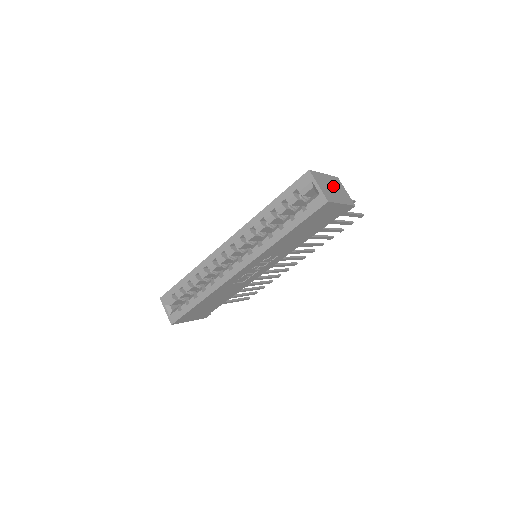
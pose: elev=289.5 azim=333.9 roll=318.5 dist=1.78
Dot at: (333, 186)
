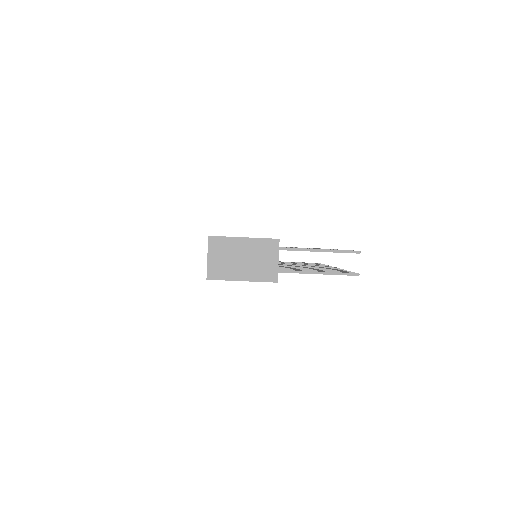
Dot at: (247, 255)
